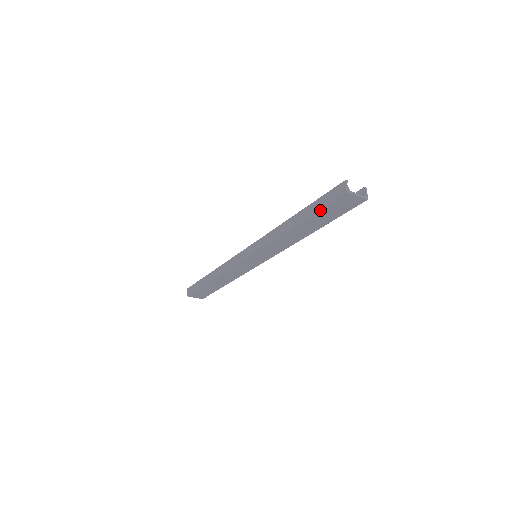
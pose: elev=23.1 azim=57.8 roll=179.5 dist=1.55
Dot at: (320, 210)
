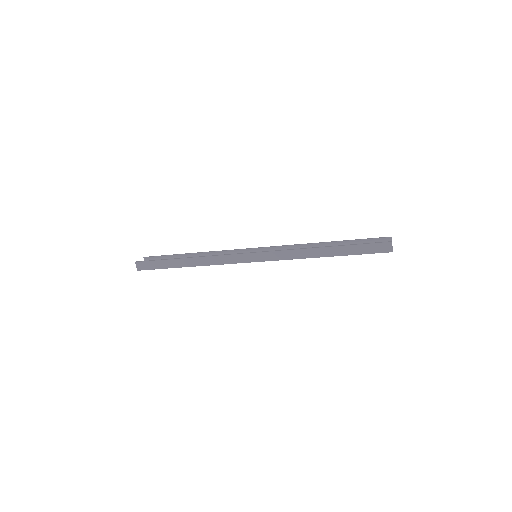
Dot at: (360, 254)
